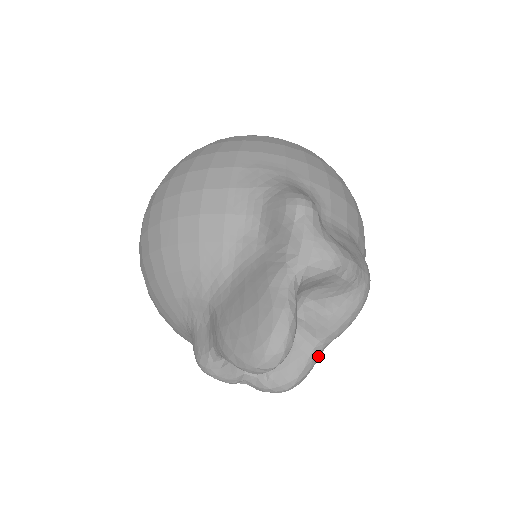
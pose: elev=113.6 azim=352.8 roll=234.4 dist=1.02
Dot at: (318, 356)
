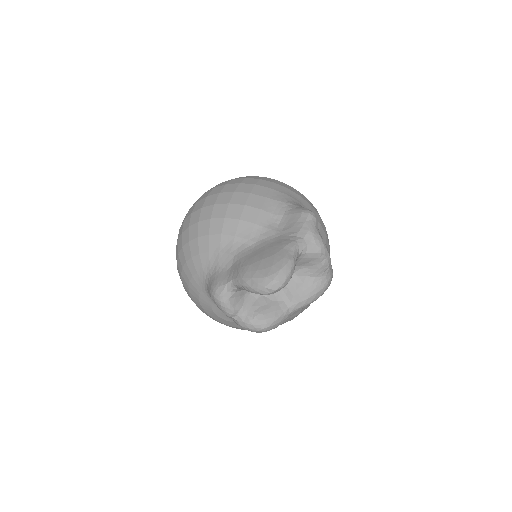
Dot at: (288, 316)
